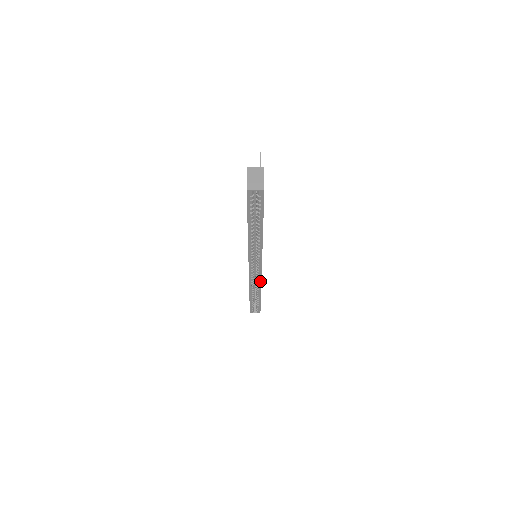
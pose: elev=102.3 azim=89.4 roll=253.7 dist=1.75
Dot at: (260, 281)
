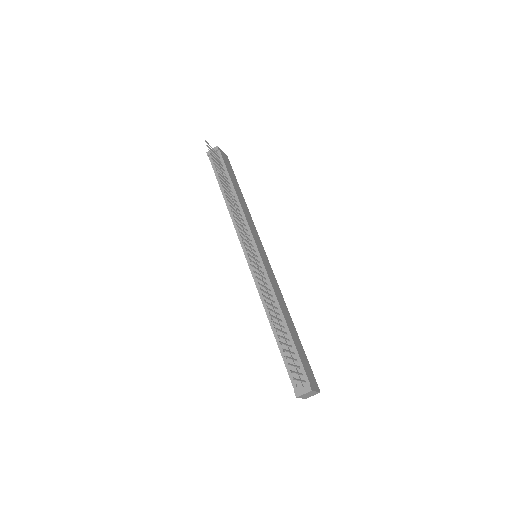
Dot at: occluded
